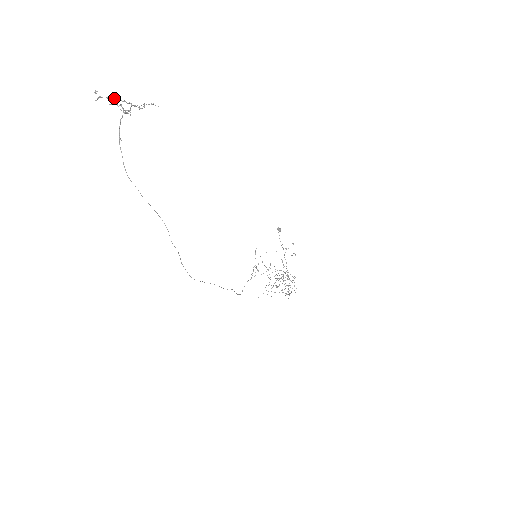
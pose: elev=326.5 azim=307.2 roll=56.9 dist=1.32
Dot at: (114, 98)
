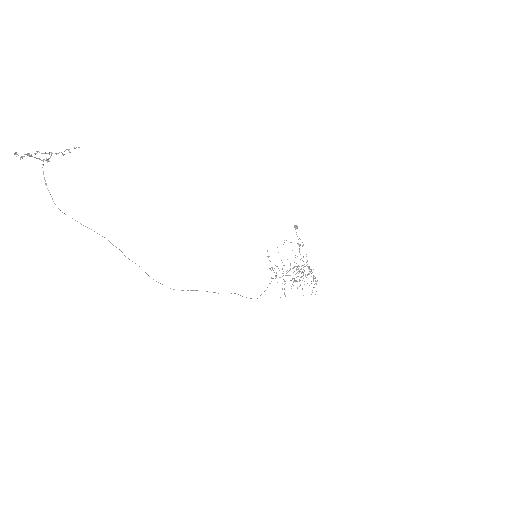
Dot at: occluded
